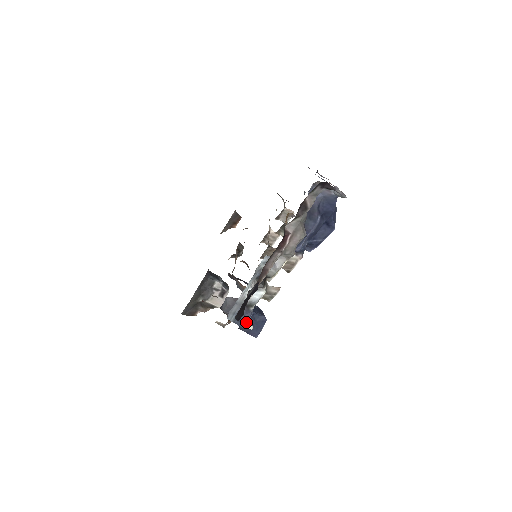
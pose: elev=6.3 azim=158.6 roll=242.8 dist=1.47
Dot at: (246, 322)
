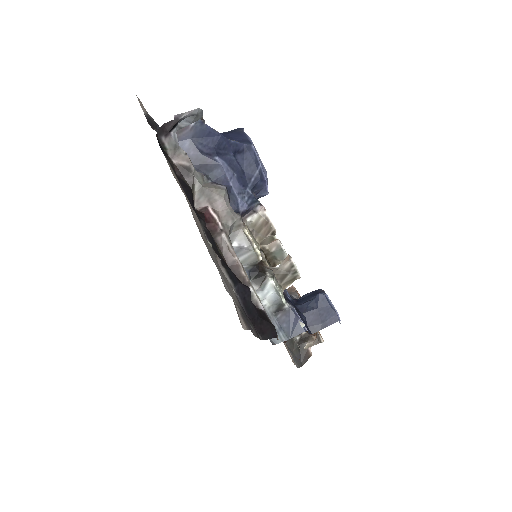
Dot at: occluded
